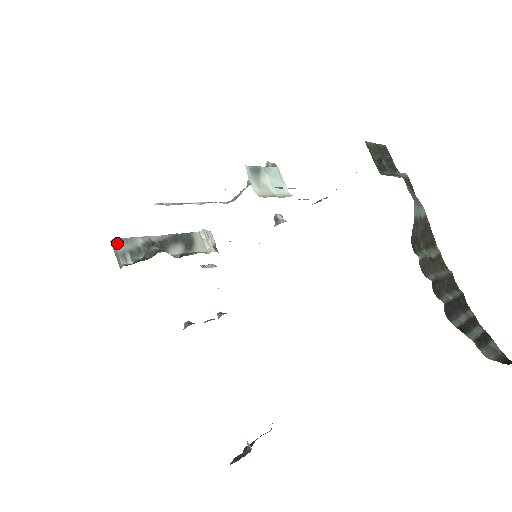
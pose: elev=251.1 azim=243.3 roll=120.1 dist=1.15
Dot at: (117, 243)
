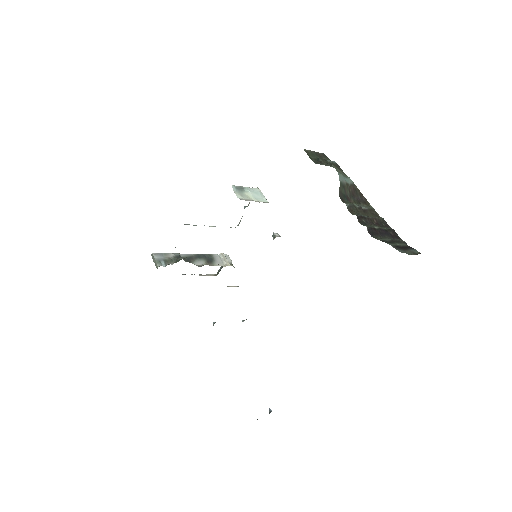
Dot at: (155, 255)
